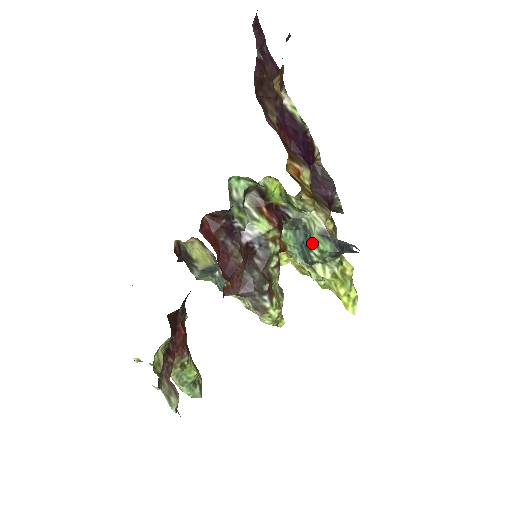
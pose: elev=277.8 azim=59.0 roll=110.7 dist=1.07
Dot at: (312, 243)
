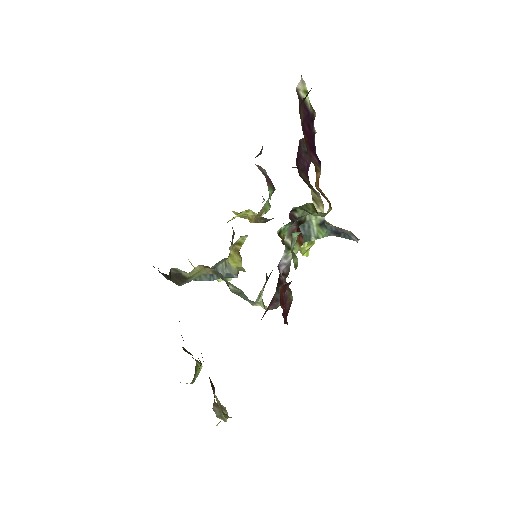
Dot at: (312, 235)
